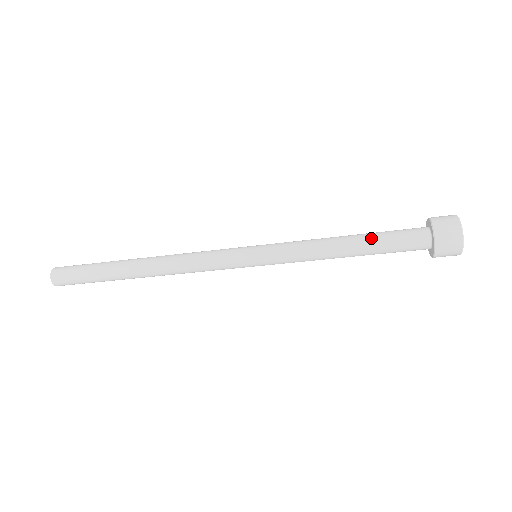
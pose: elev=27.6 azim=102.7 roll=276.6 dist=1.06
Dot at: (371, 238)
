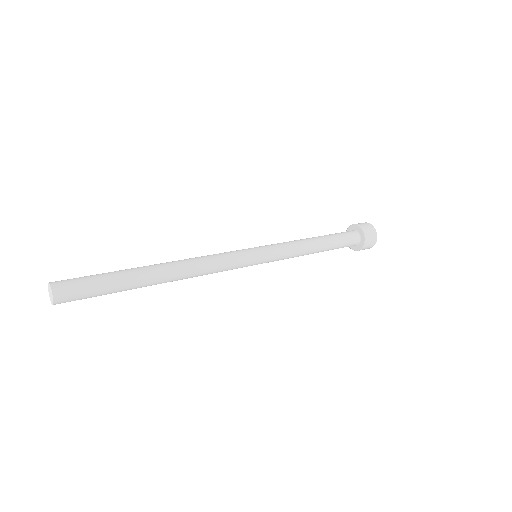
Dot at: (331, 249)
